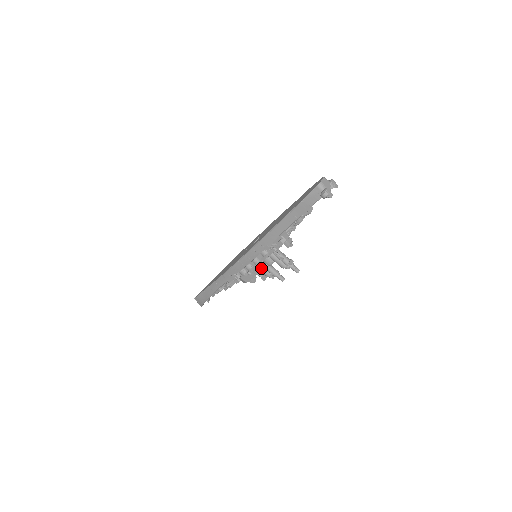
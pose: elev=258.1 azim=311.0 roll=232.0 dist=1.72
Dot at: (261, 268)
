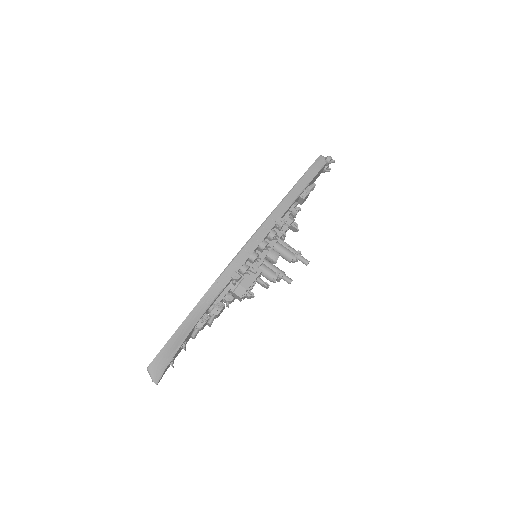
Dot at: (265, 266)
